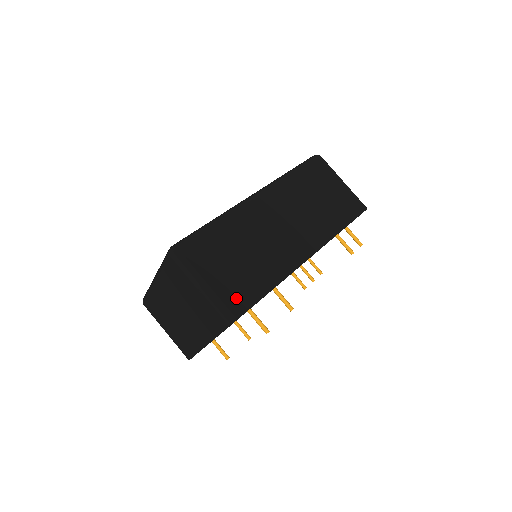
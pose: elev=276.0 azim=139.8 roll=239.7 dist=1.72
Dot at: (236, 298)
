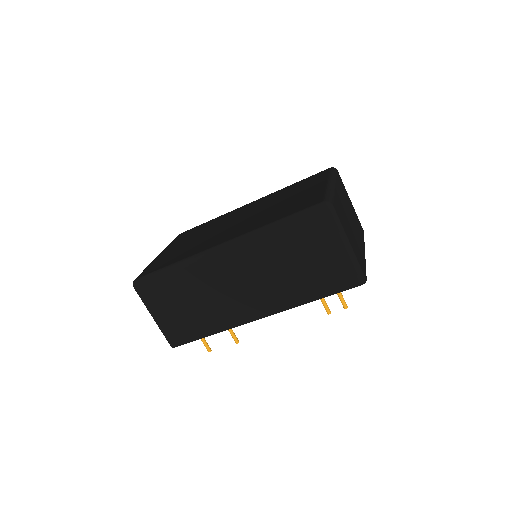
Dot at: (177, 333)
